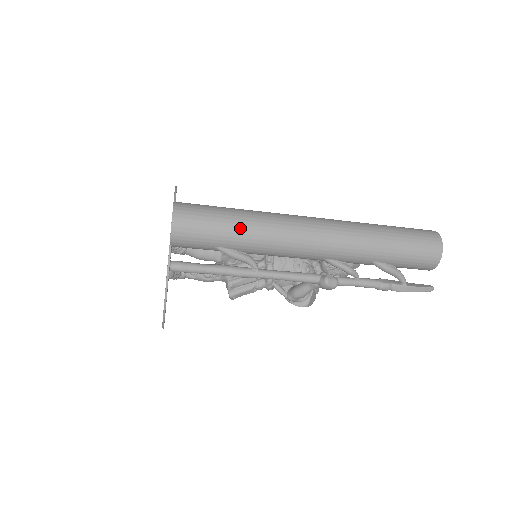
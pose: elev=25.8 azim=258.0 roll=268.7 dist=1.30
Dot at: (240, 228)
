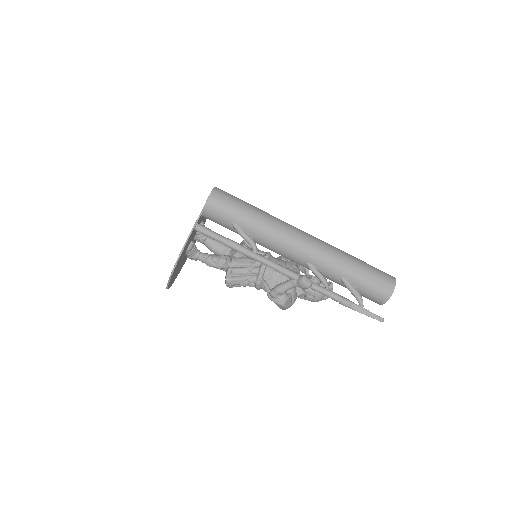
Dot at: (254, 215)
